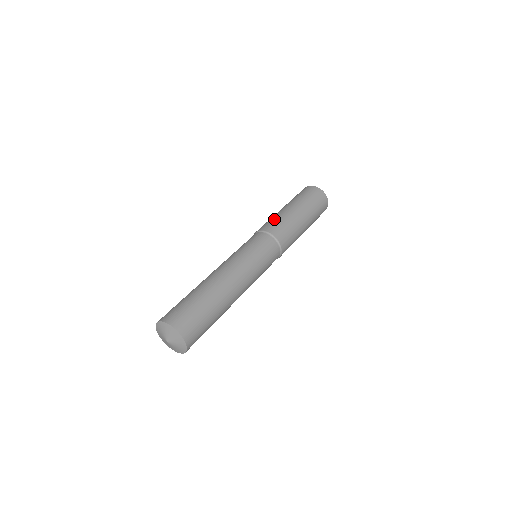
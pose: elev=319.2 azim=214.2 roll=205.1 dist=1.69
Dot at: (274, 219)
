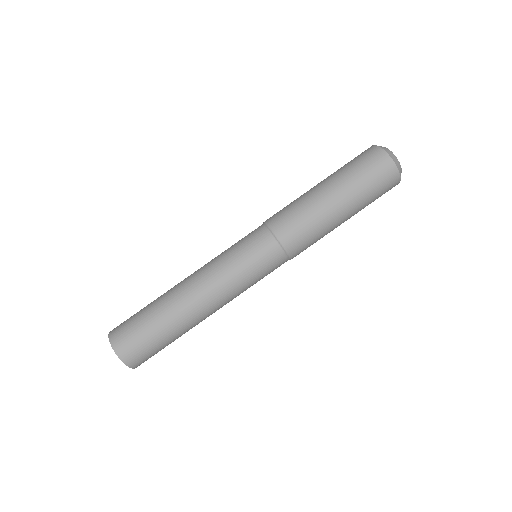
Dot at: (297, 213)
